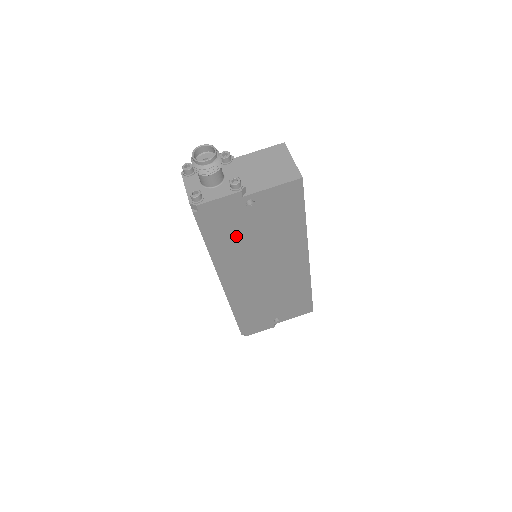
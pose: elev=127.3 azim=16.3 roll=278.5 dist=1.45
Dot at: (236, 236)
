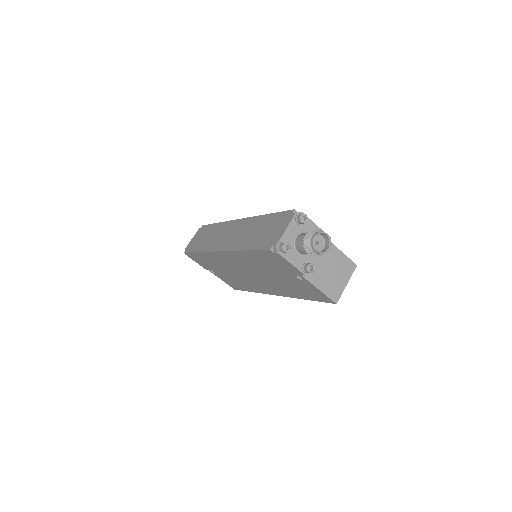
Dot at: (267, 266)
